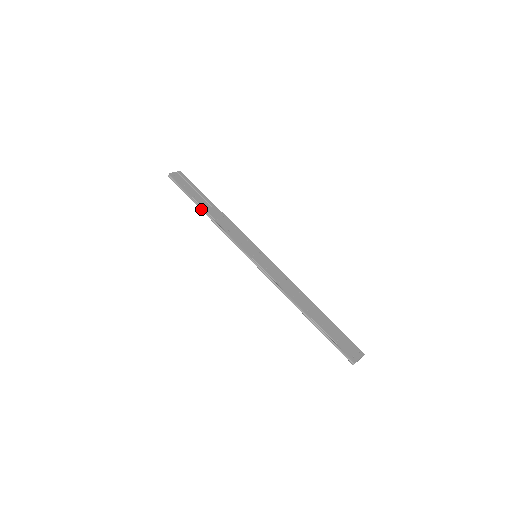
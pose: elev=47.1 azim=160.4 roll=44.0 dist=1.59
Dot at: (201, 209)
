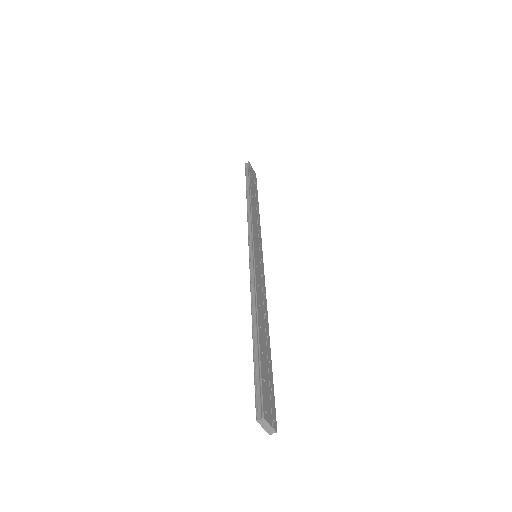
Dot at: (247, 194)
